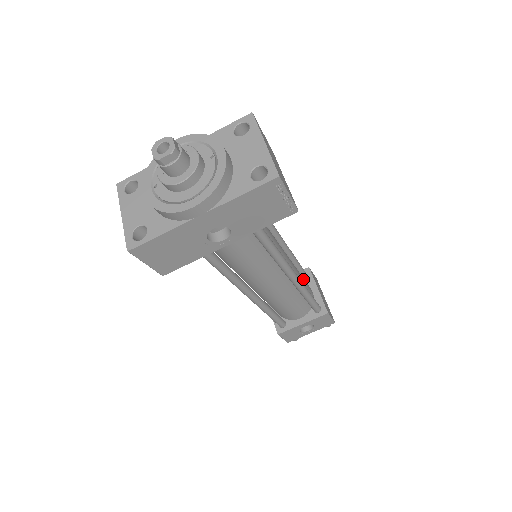
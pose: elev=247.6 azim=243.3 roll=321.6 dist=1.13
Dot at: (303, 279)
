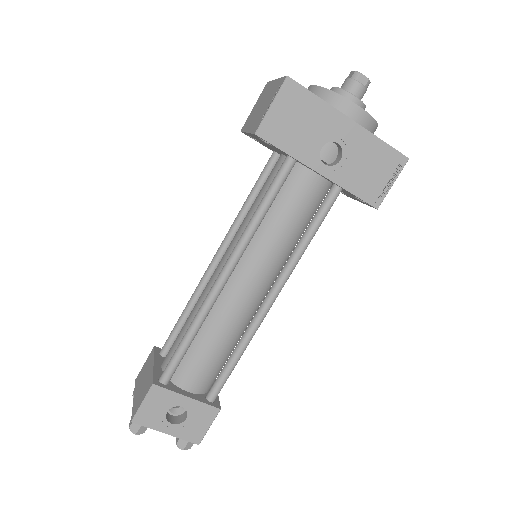
Dot at: occluded
